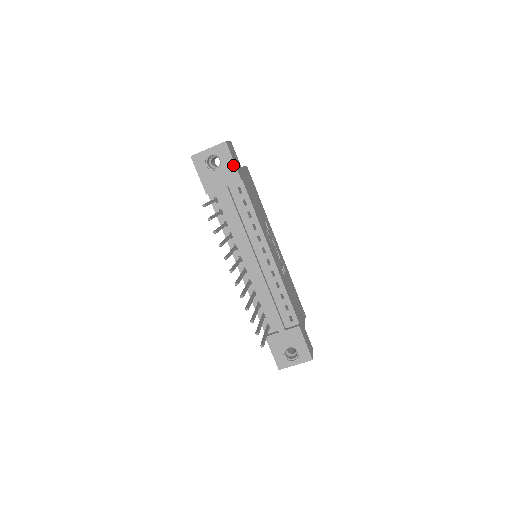
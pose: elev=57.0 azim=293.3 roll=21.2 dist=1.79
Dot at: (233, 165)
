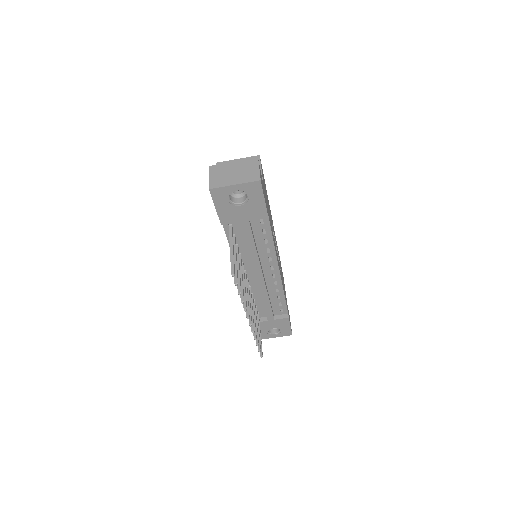
Dot at: (263, 203)
